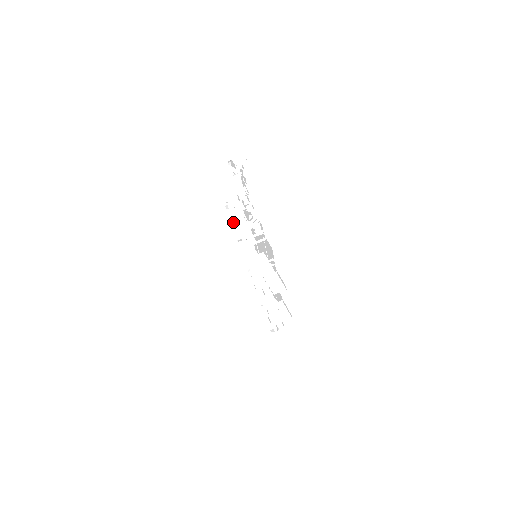
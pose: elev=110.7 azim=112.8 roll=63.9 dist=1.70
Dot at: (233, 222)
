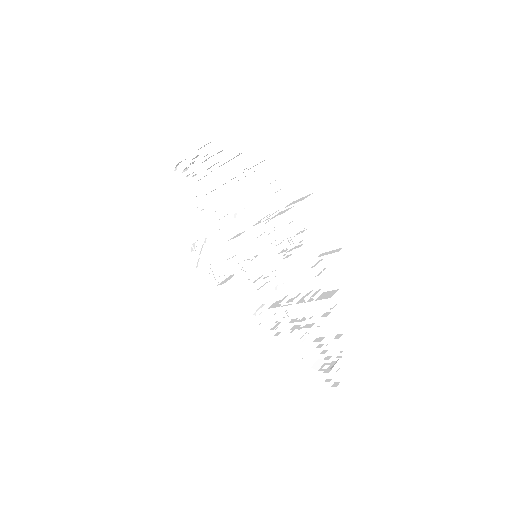
Dot at: (209, 277)
